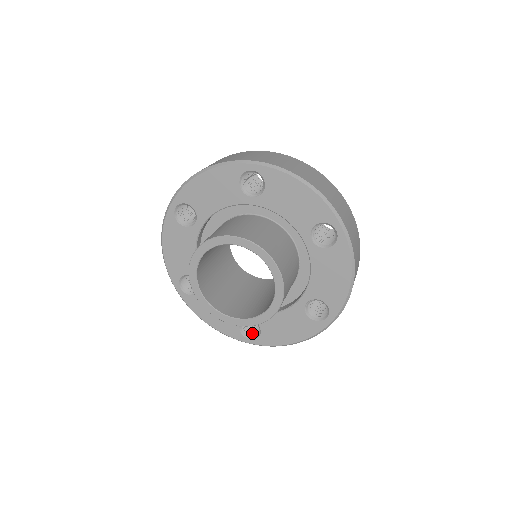
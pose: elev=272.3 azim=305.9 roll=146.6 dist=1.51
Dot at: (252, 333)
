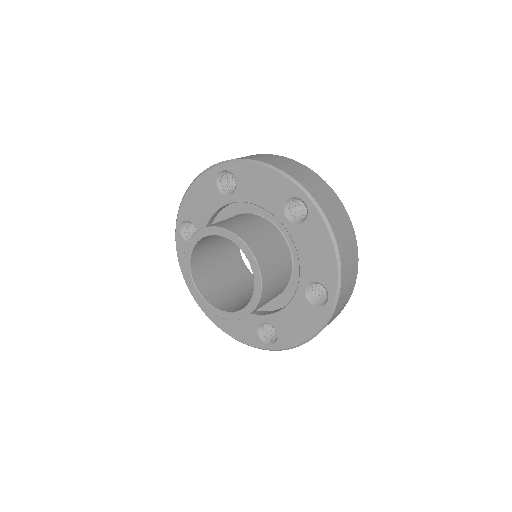
Dot at: occluded
